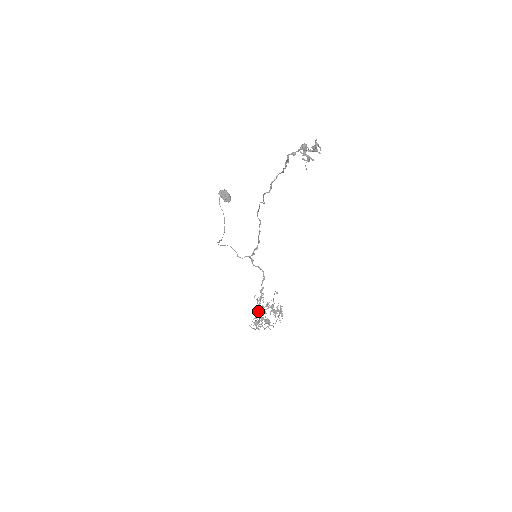
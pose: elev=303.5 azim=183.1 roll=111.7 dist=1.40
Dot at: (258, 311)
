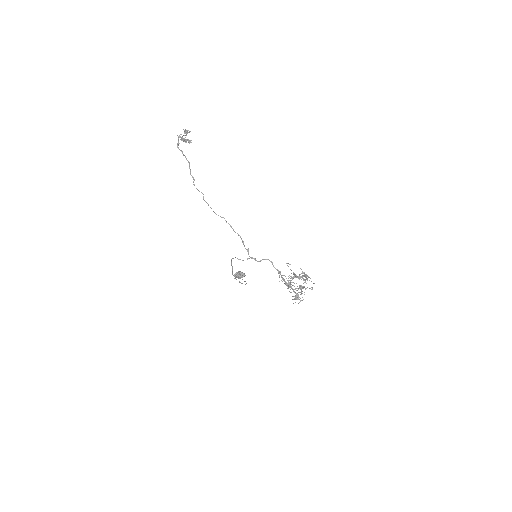
Dot at: (288, 286)
